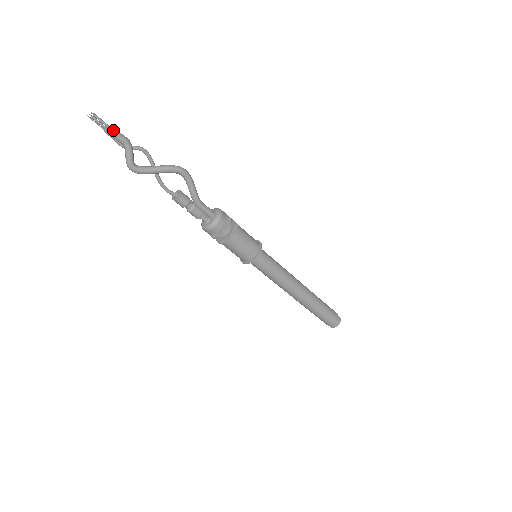
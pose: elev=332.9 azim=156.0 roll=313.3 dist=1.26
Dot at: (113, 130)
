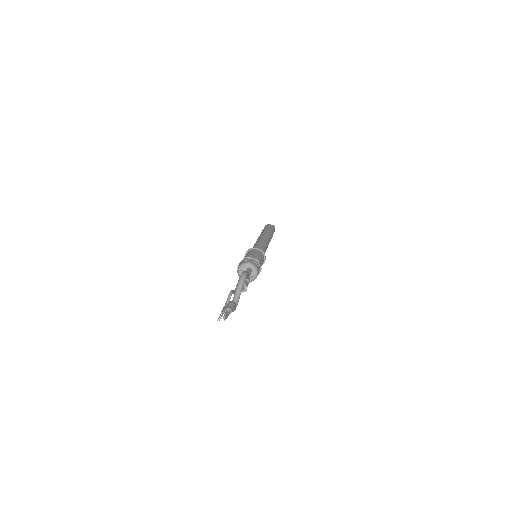
Dot at: (232, 310)
